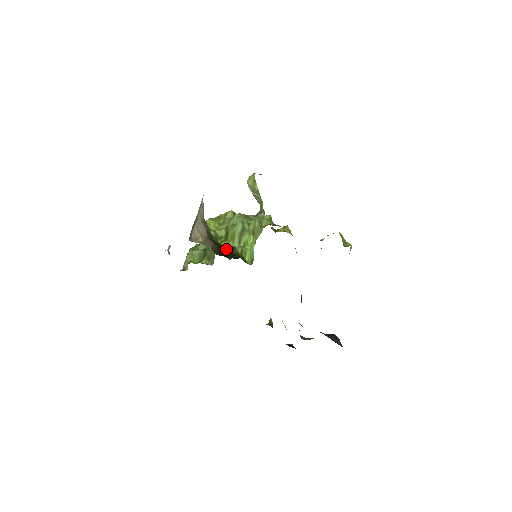
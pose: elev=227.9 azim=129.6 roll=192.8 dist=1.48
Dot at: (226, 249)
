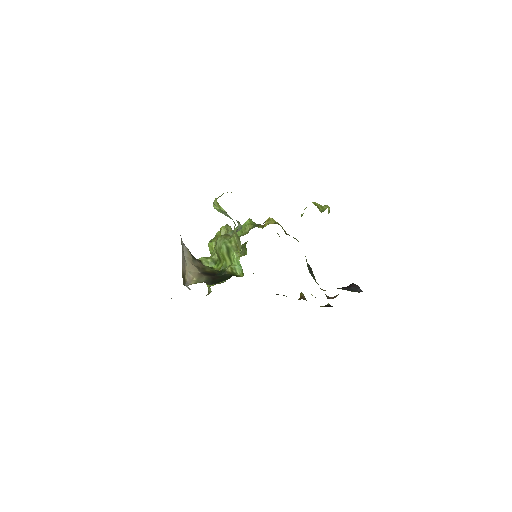
Dot at: (218, 274)
